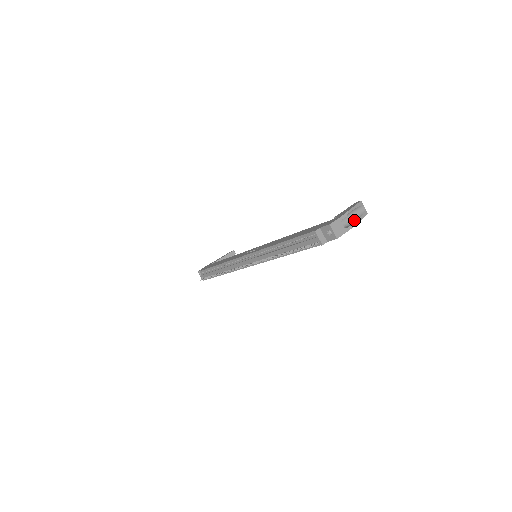
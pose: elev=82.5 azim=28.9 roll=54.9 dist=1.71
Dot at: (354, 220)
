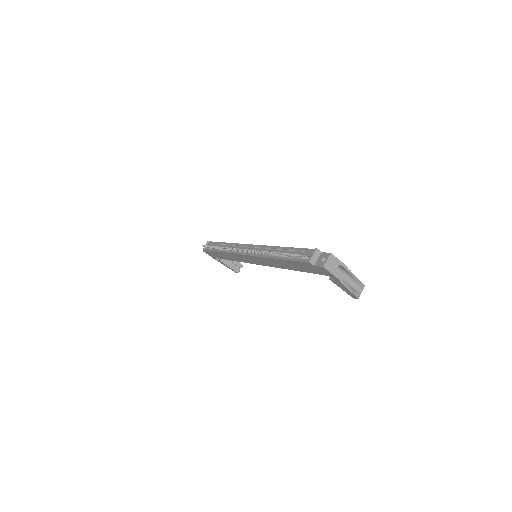
Dot at: (346, 284)
